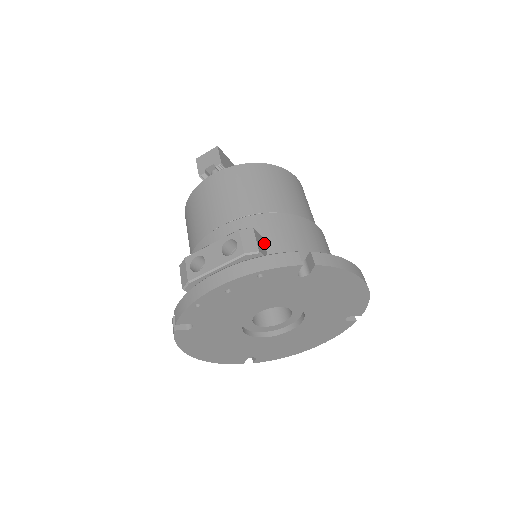
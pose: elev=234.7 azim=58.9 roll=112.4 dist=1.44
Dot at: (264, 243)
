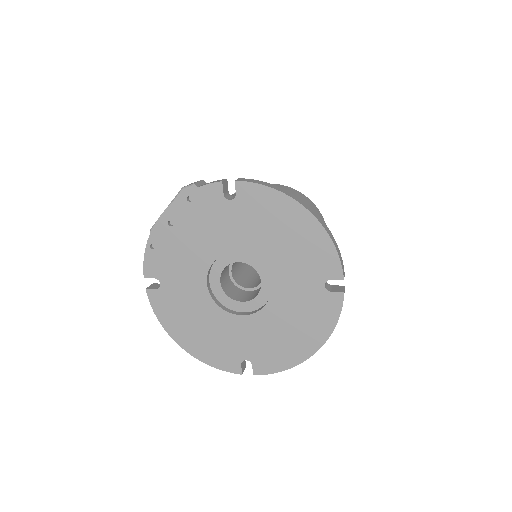
Dot at: occluded
